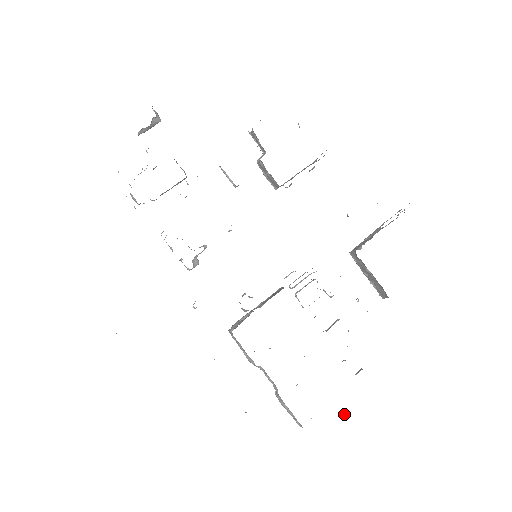
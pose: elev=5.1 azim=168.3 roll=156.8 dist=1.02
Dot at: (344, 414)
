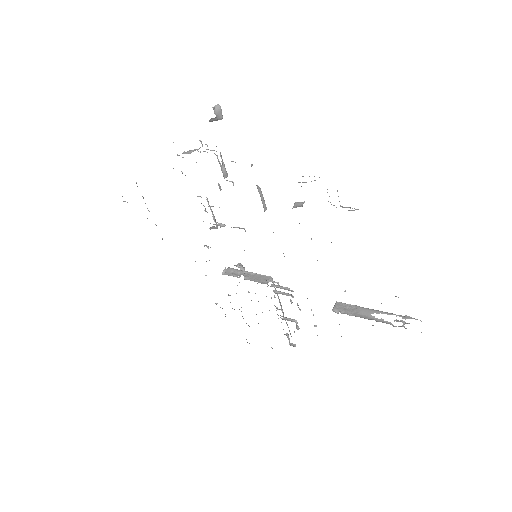
Dot at: (271, 347)
